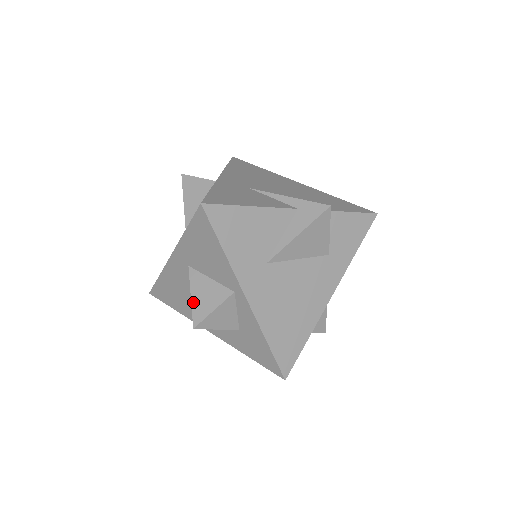
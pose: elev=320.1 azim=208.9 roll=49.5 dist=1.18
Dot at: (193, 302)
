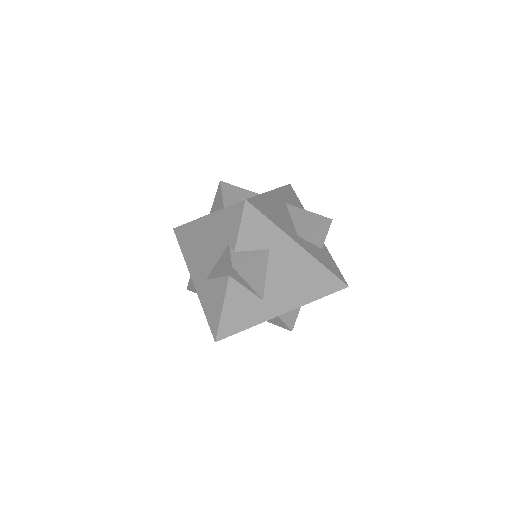
Dot at: occluded
